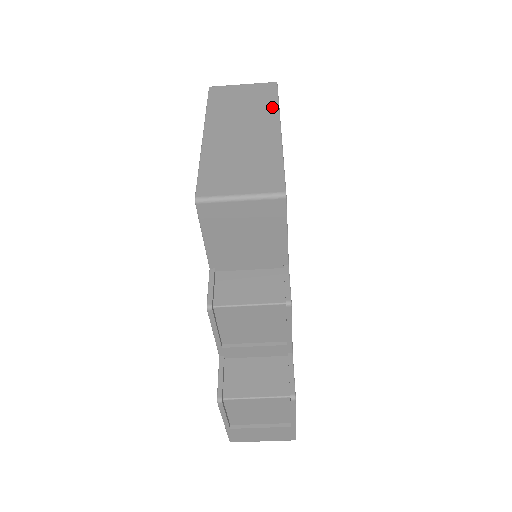
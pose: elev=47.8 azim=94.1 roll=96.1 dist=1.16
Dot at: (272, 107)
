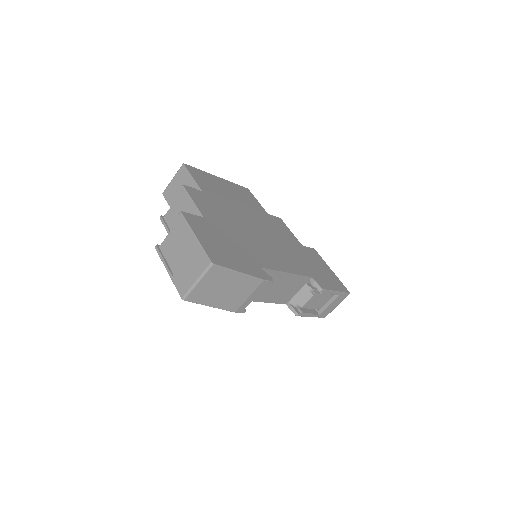
Dot at: occluded
